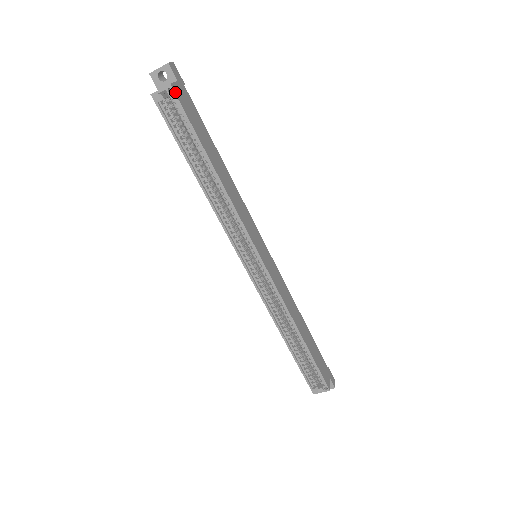
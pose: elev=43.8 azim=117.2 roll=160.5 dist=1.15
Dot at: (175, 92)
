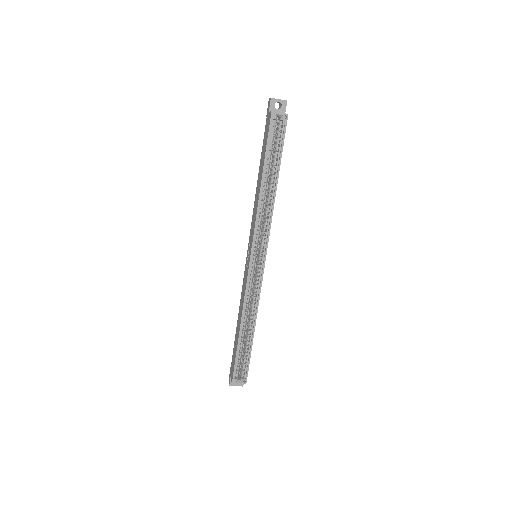
Dot at: occluded
